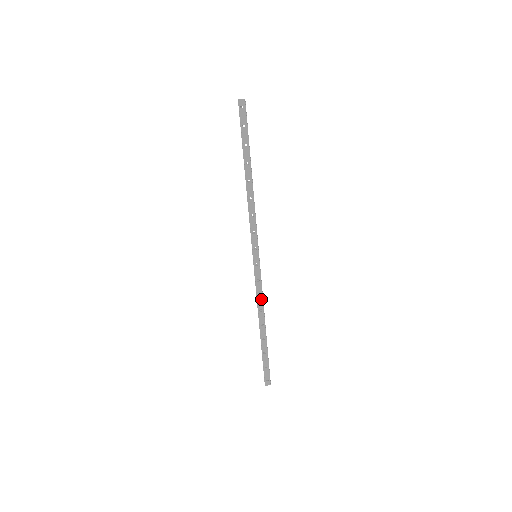
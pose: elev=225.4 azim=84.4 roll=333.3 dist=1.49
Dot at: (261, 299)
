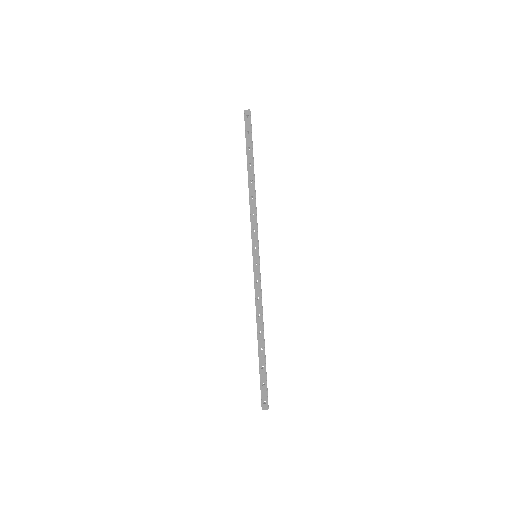
Dot at: (260, 302)
